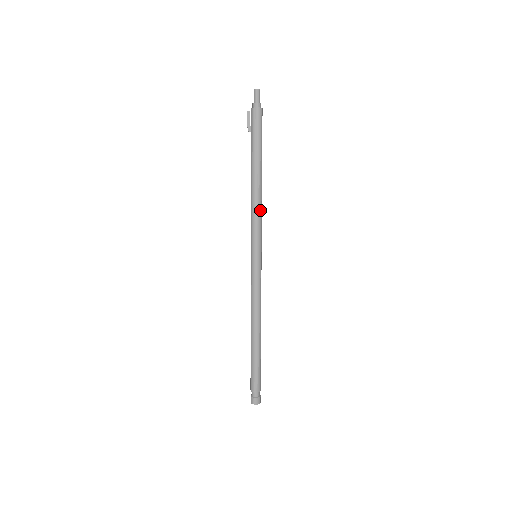
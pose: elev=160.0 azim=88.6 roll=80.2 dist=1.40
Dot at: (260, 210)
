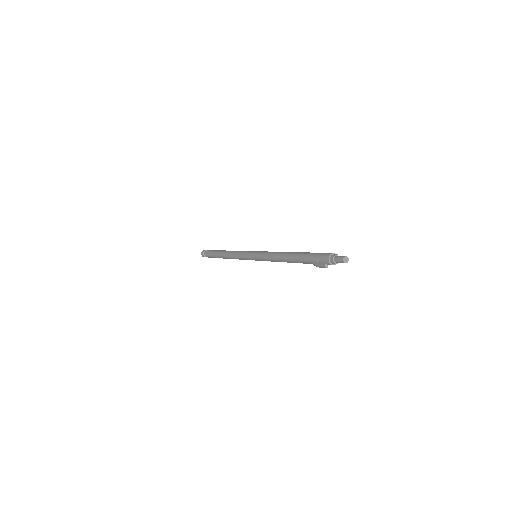
Dot at: occluded
